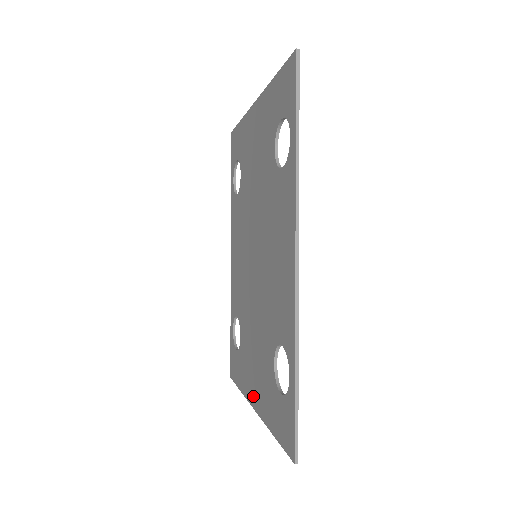
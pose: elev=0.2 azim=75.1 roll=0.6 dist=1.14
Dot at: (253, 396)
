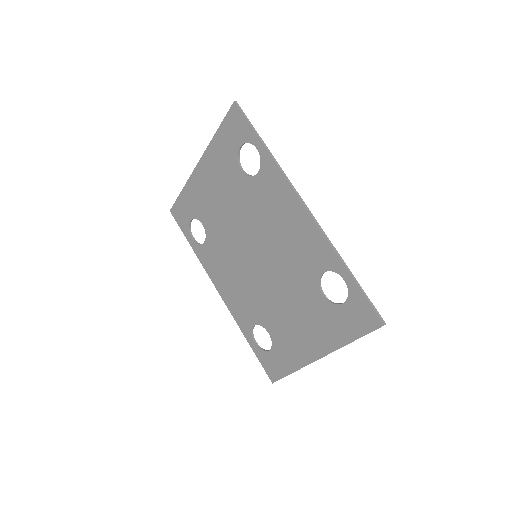
Dot at: (312, 351)
